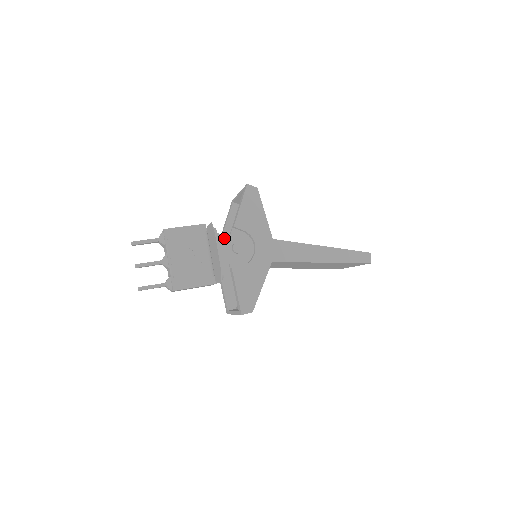
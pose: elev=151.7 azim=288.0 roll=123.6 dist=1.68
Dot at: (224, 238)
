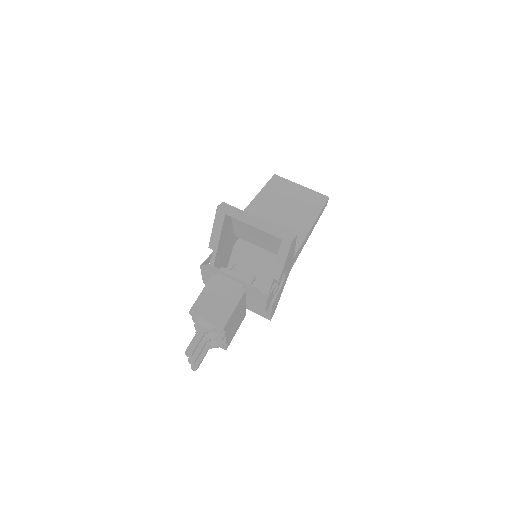
Dot at: (271, 294)
